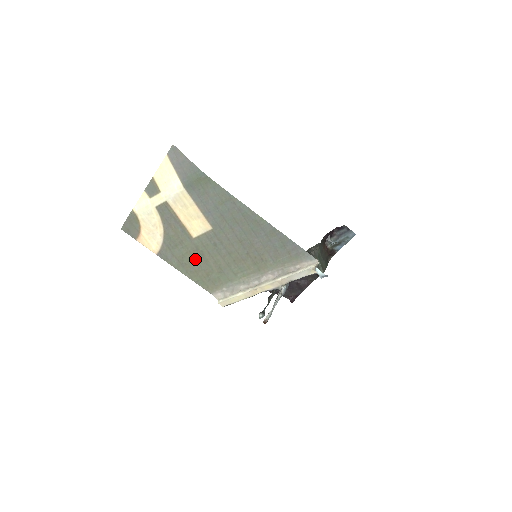
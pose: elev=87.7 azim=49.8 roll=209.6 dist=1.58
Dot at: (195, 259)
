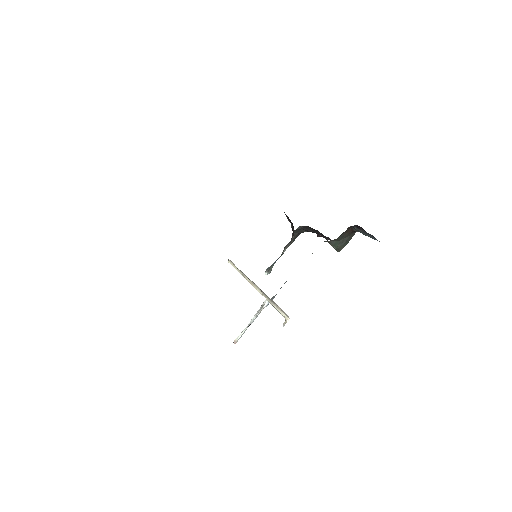
Dot at: occluded
